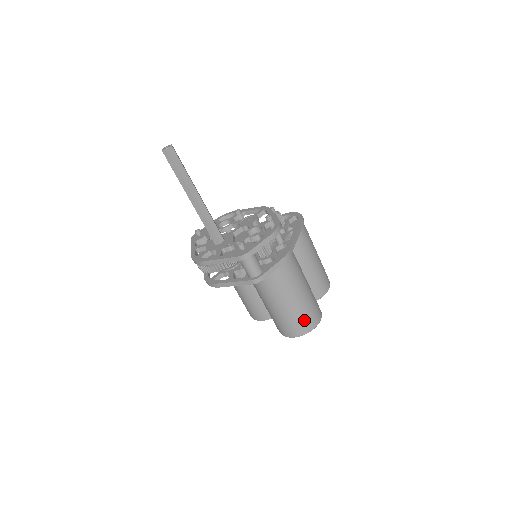
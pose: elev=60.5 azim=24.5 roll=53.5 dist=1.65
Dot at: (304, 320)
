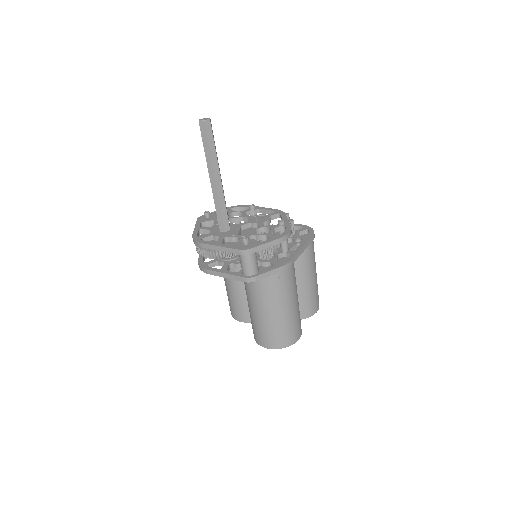
Dot at: (282, 334)
